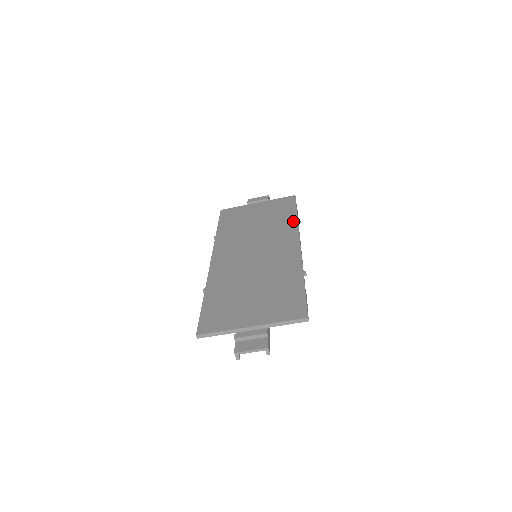
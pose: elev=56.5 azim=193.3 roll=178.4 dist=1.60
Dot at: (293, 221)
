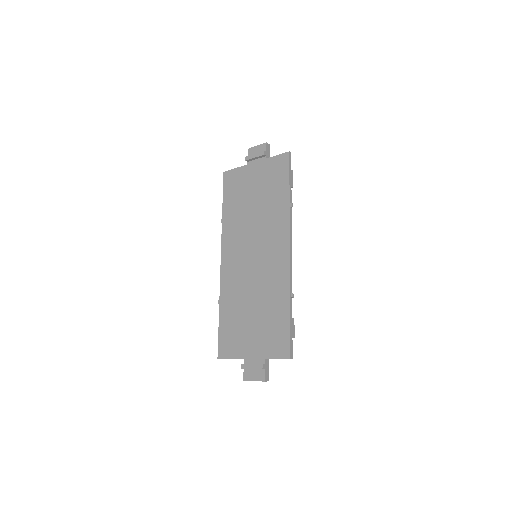
Dot at: (285, 207)
